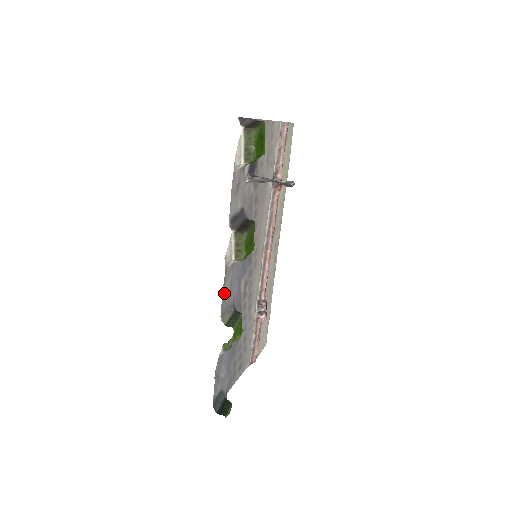
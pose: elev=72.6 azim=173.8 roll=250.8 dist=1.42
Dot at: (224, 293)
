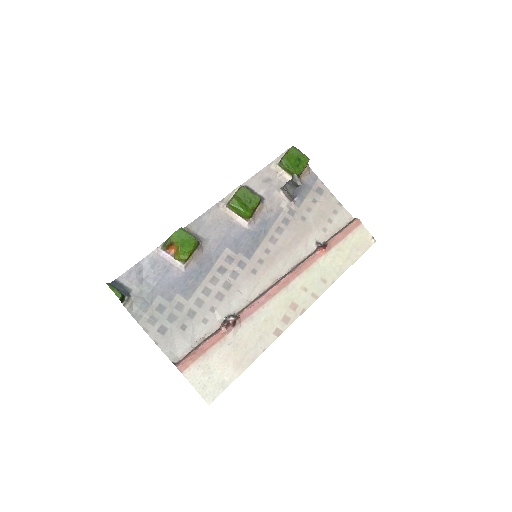
Dot at: (203, 221)
